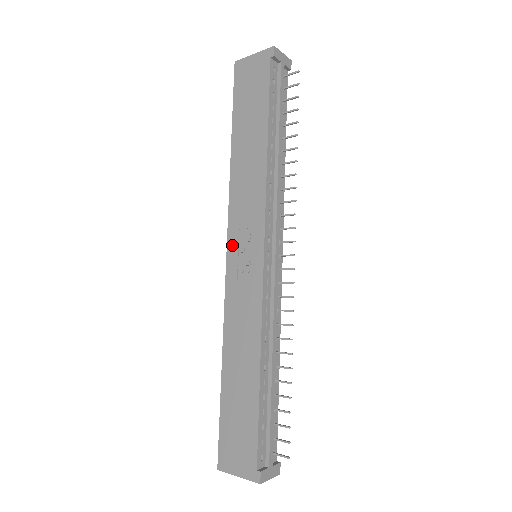
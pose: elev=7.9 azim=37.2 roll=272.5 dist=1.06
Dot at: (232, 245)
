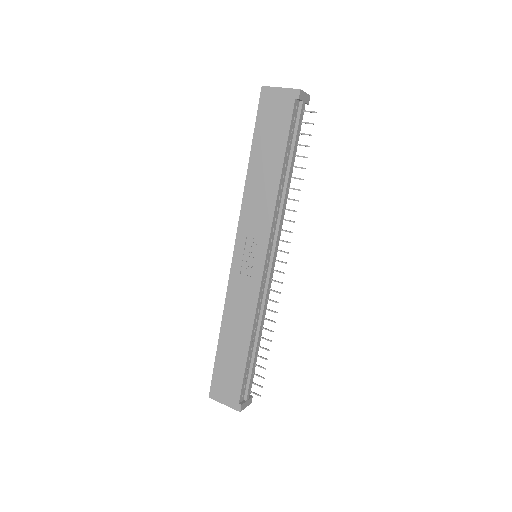
Dot at: (239, 246)
